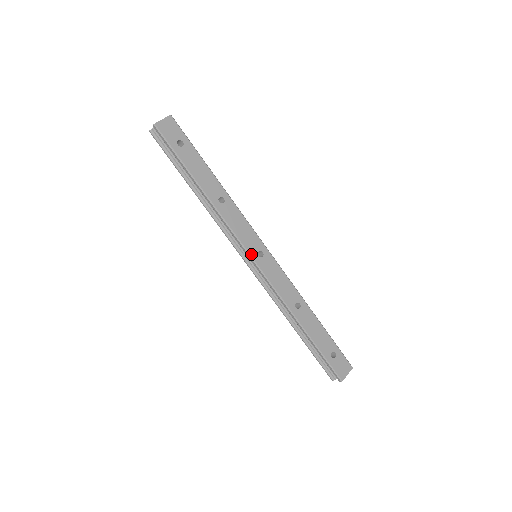
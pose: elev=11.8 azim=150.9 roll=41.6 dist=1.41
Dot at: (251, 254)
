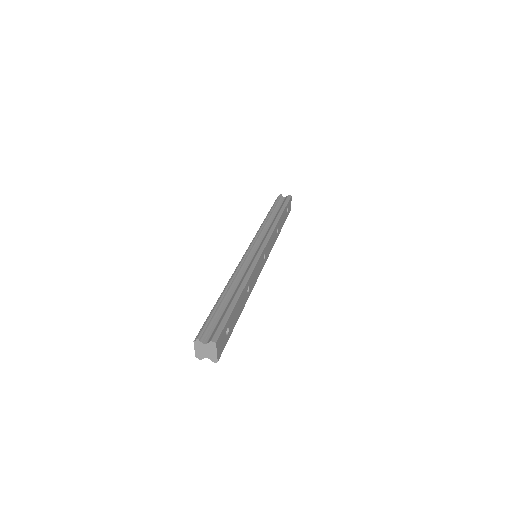
Dot at: occluded
